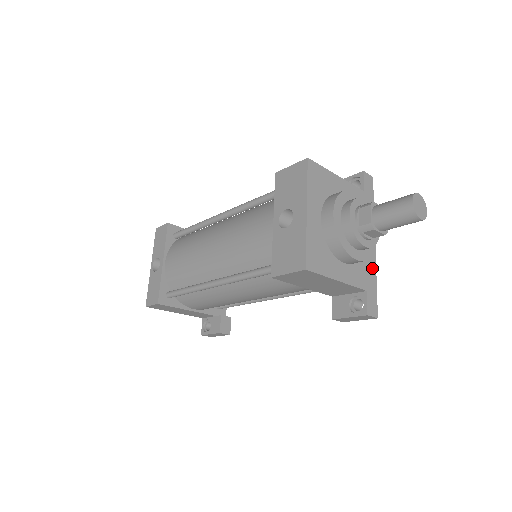
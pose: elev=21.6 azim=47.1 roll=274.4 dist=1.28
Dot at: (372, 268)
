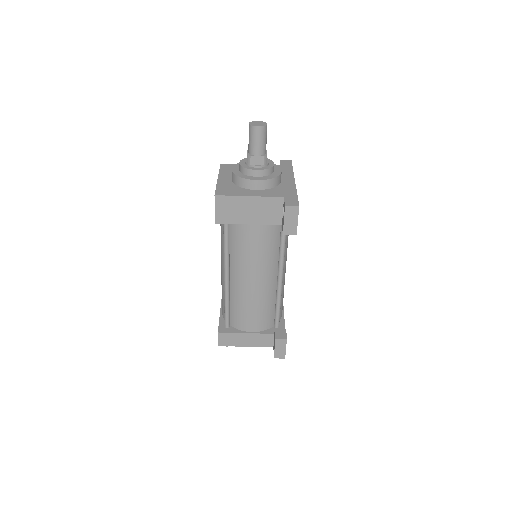
Dot at: (291, 189)
